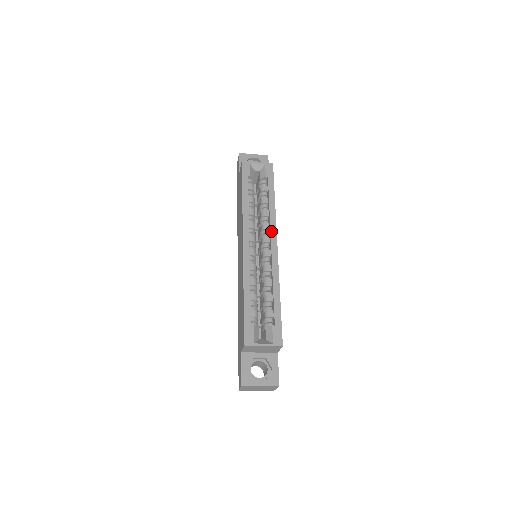
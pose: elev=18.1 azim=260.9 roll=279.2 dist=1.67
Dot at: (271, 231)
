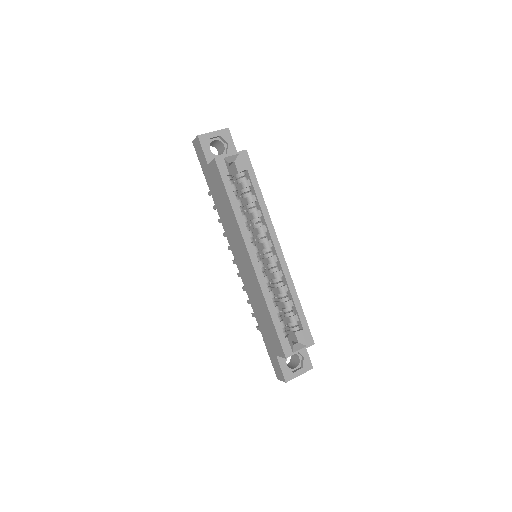
Dot at: (271, 235)
